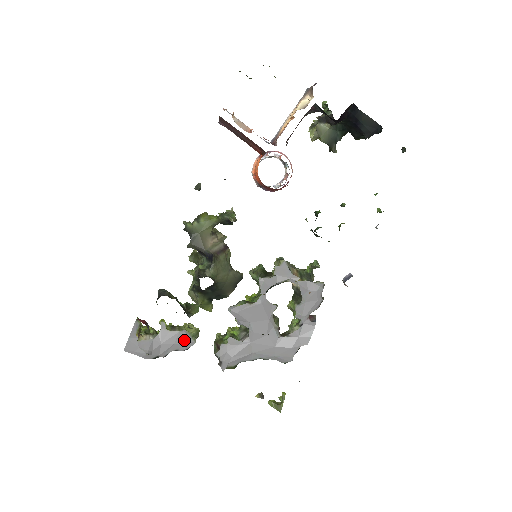
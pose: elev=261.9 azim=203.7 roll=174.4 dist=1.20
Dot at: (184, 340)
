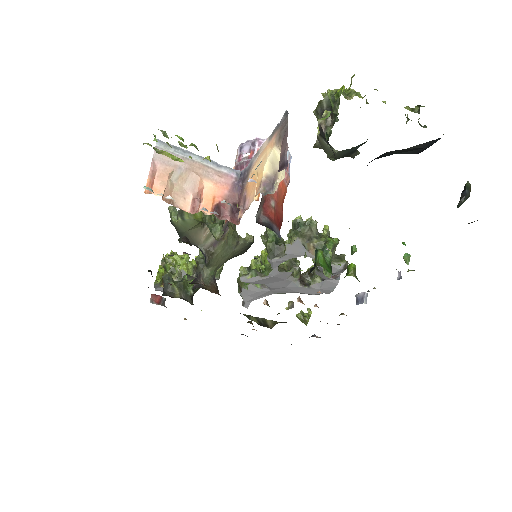
Dot at: occluded
